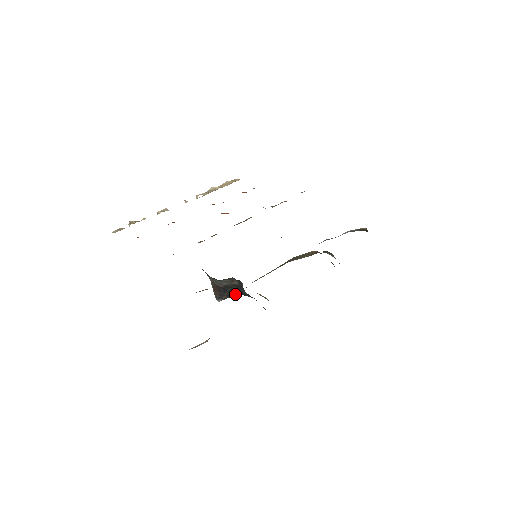
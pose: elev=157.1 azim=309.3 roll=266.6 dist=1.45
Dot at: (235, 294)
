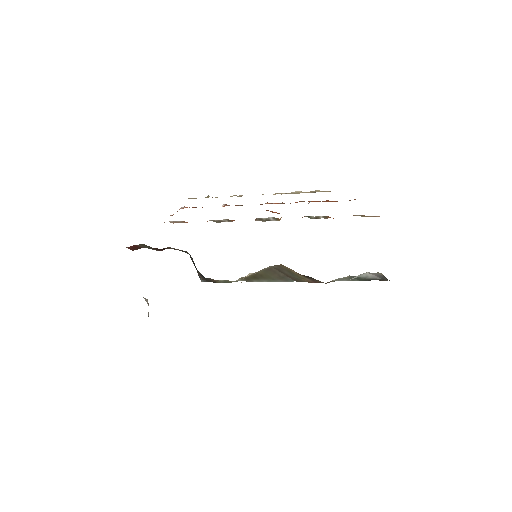
Dot at: (204, 277)
